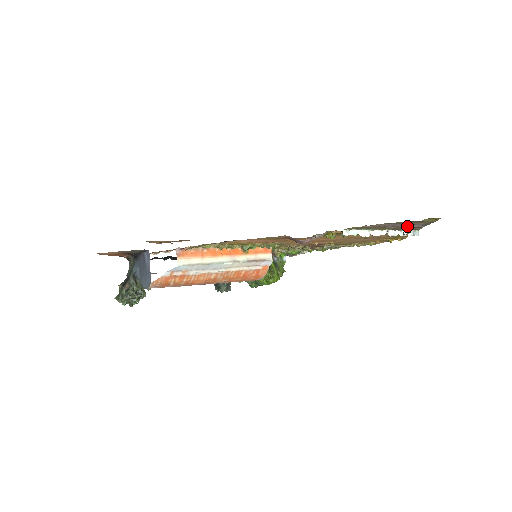
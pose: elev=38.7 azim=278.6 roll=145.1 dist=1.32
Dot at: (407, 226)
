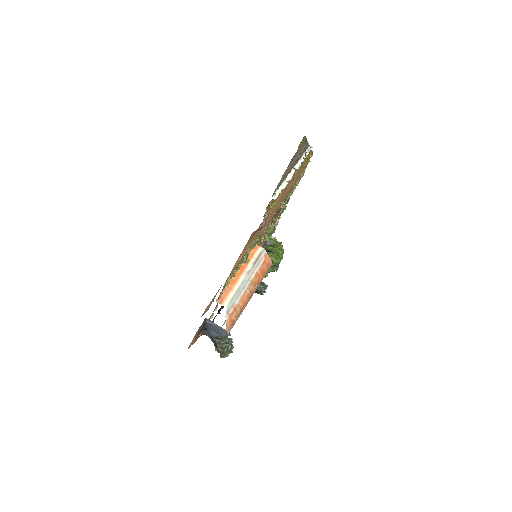
Dot at: occluded
